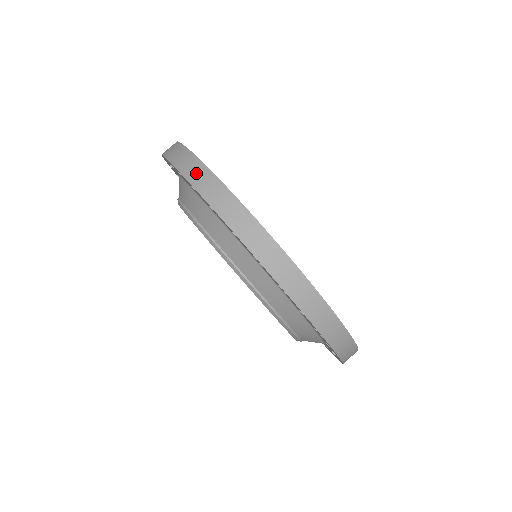
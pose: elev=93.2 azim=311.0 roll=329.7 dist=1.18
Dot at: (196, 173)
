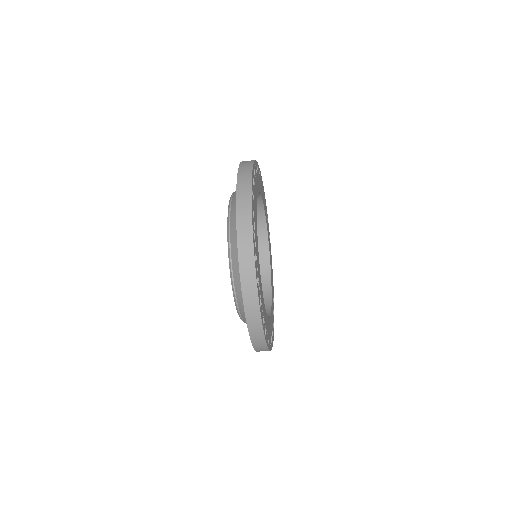
Dot at: (255, 329)
